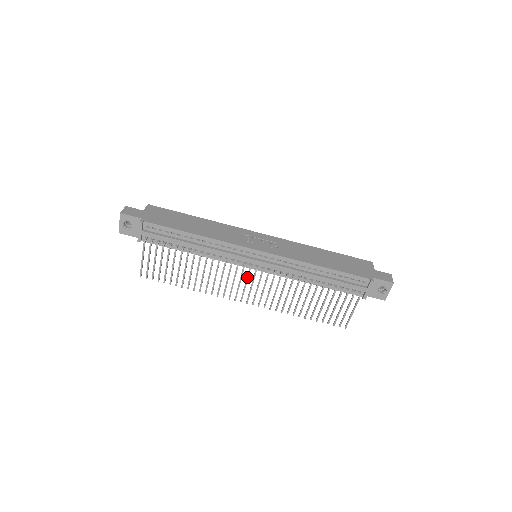
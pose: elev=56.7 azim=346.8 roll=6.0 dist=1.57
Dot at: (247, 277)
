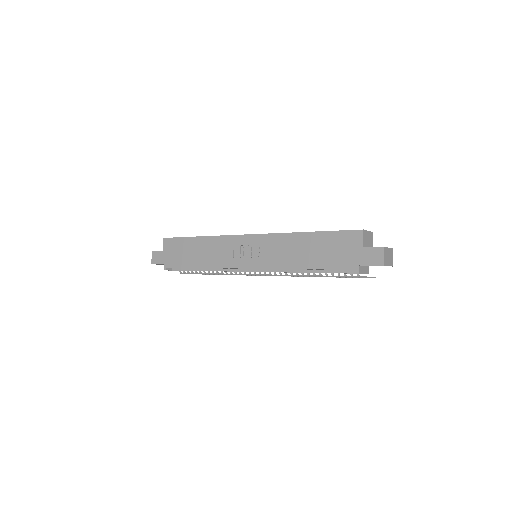
Dot at: occluded
